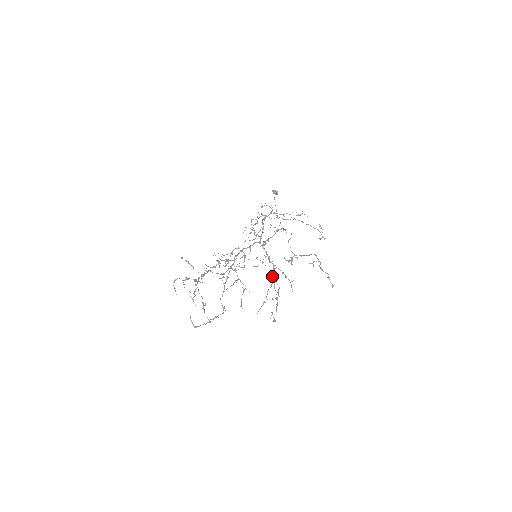
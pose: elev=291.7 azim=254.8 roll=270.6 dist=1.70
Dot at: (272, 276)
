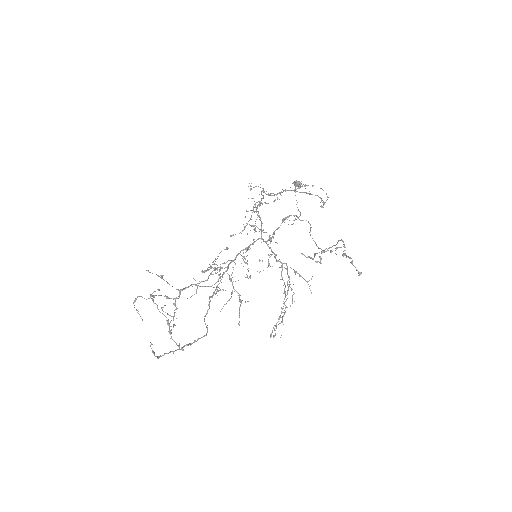
Dot at: (282, 279)
